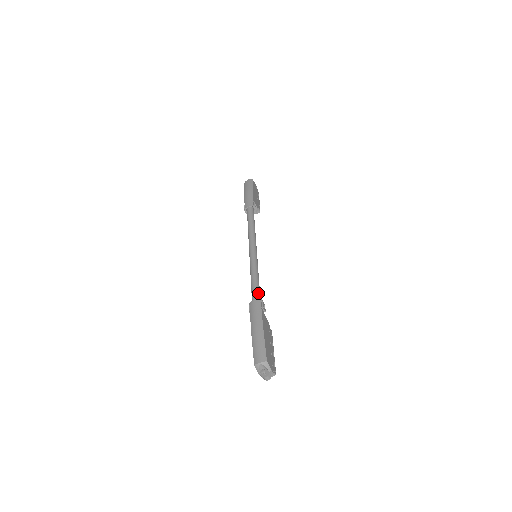
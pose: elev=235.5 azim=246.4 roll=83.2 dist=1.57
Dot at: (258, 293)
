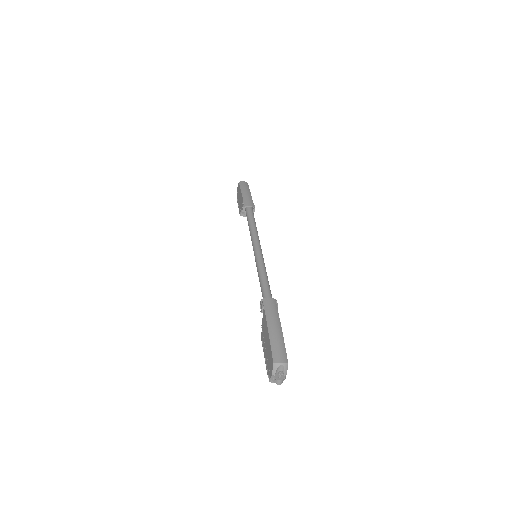
Dot at: occluded
